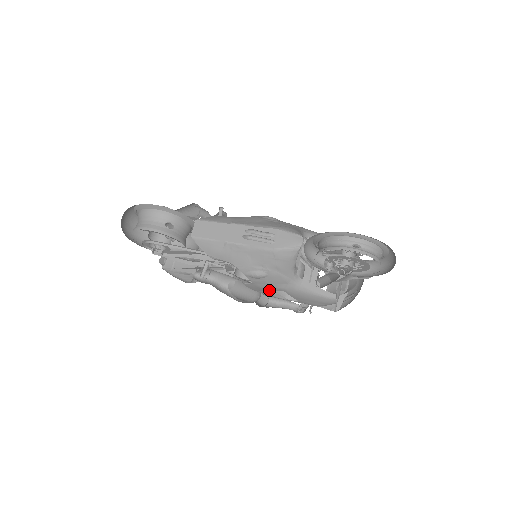
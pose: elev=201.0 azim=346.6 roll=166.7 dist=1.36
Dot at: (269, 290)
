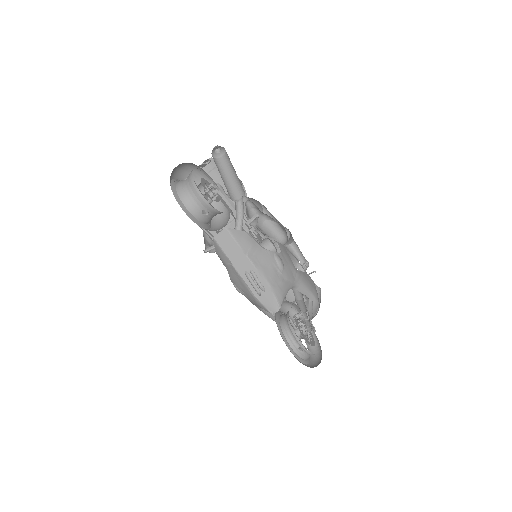
Dot at: occluded
